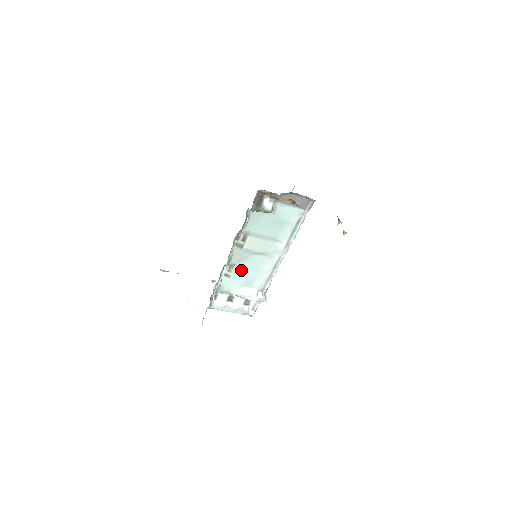
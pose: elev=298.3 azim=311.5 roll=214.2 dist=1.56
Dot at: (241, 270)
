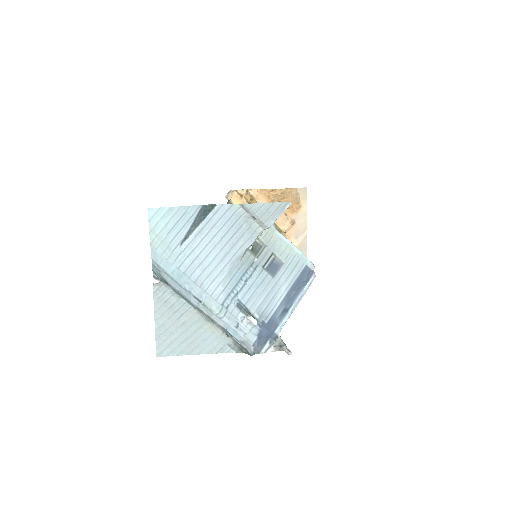
Dot at: occluded
